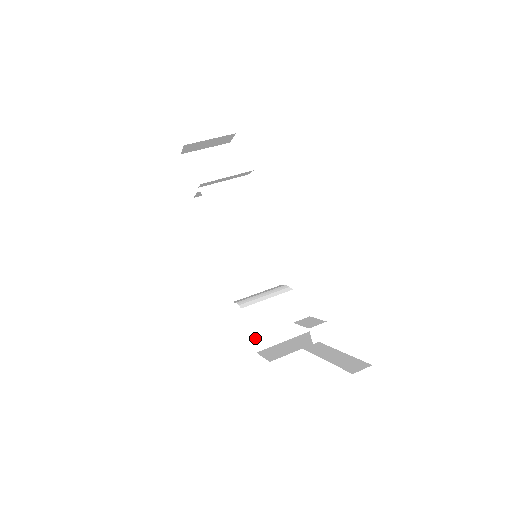
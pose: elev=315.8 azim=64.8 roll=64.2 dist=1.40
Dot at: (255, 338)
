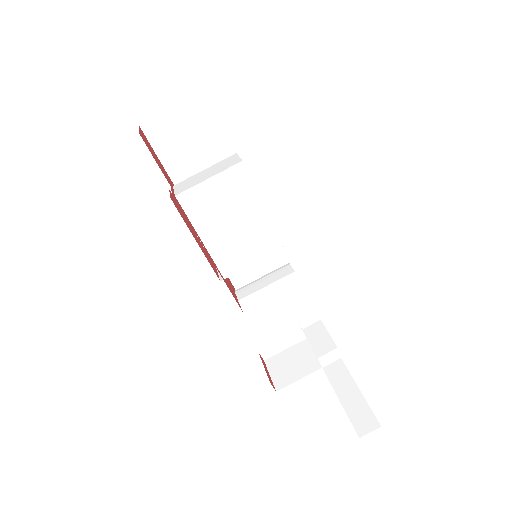
Dot at: (261, 351)
